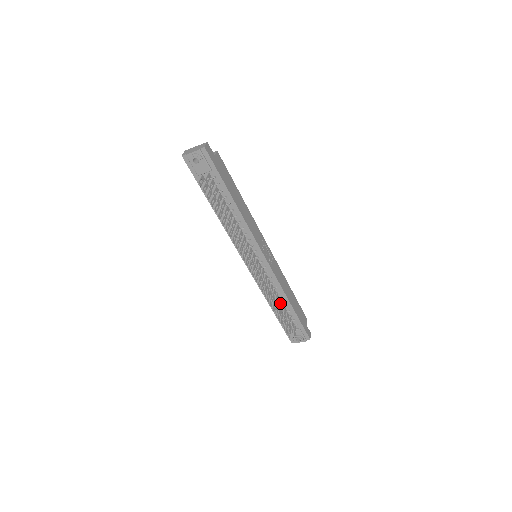
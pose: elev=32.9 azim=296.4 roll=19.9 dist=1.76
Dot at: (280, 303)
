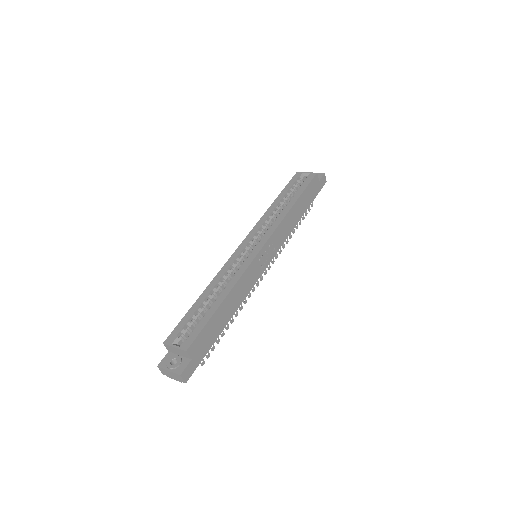
Dot at: occluded
